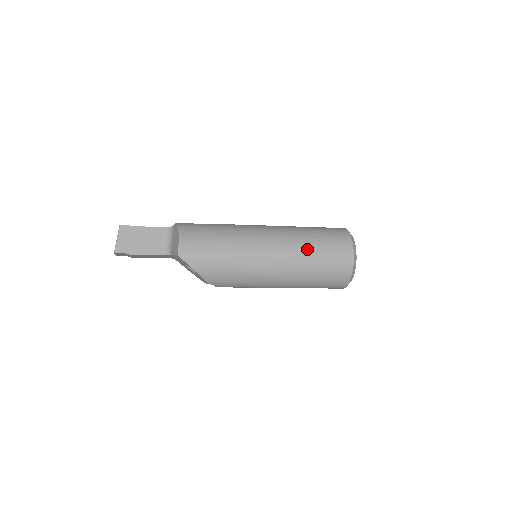
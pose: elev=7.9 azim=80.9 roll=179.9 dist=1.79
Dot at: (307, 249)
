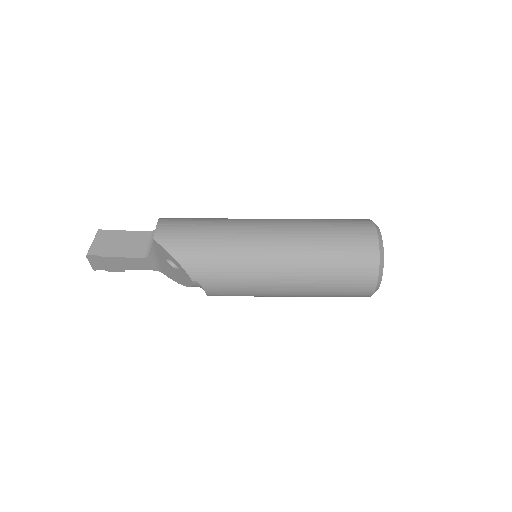
Dot at: (315, 230)
